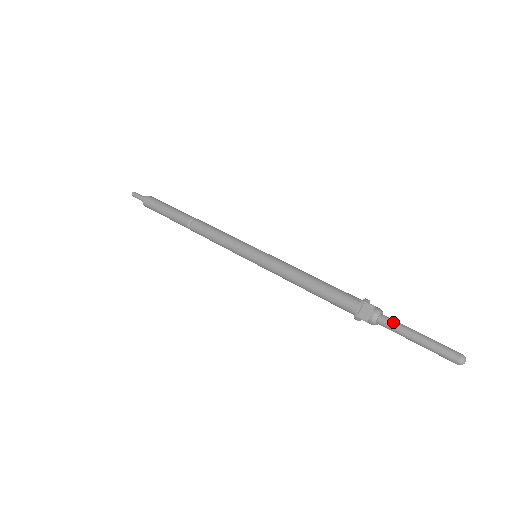
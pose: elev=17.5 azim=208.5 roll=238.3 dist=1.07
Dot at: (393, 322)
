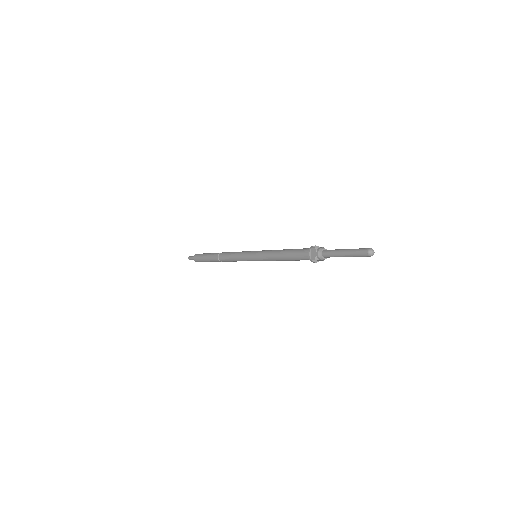
Dot at: (330, 251)
